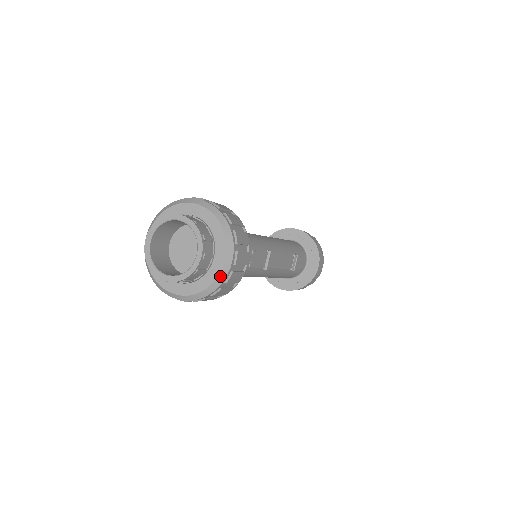
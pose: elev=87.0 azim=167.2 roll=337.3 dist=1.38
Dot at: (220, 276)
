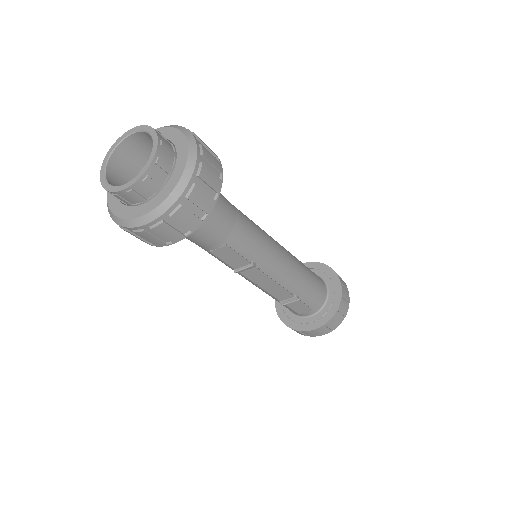
Dot at: (131, 221)
